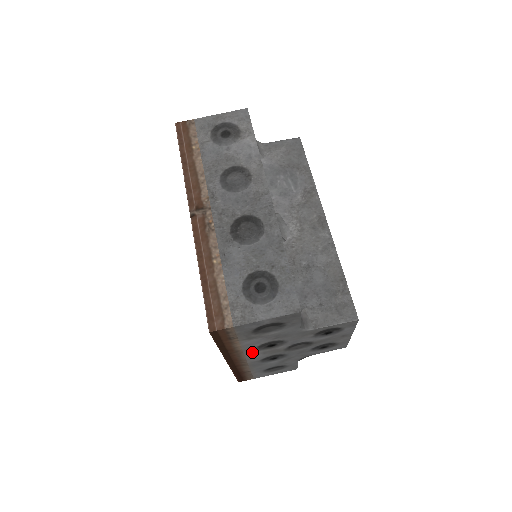
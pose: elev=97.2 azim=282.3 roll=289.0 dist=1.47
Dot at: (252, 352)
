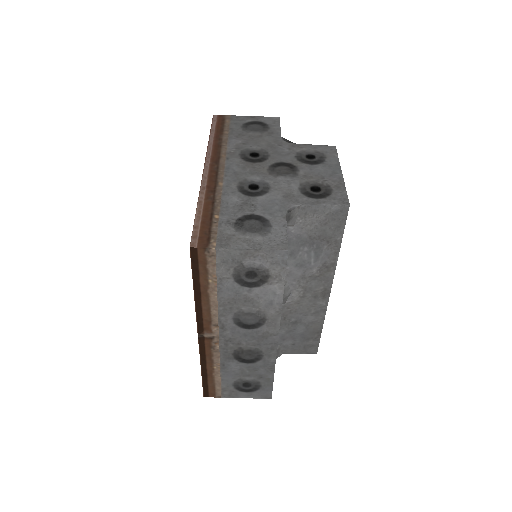
Dot at: occluded
